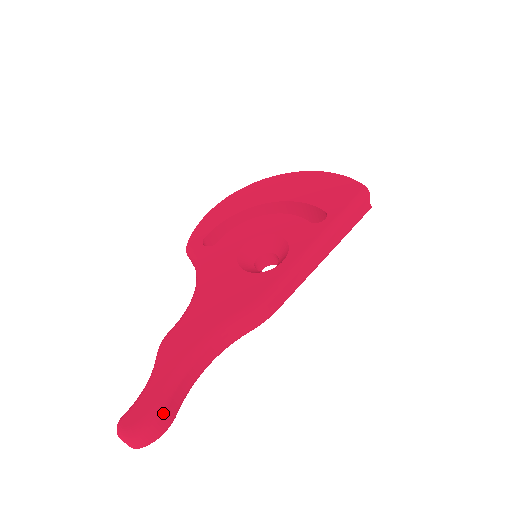
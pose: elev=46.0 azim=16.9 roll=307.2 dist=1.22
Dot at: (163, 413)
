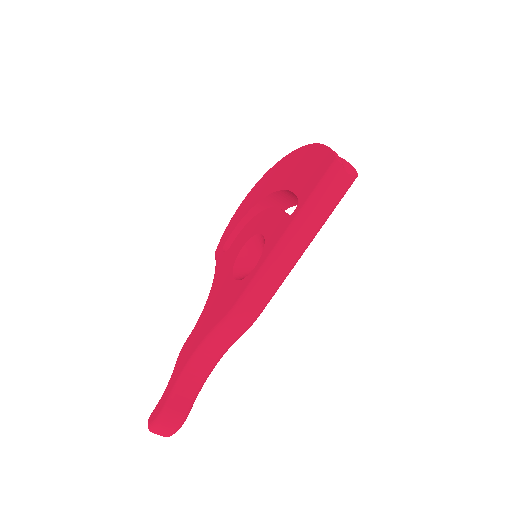
Dot at: (169, 413)
